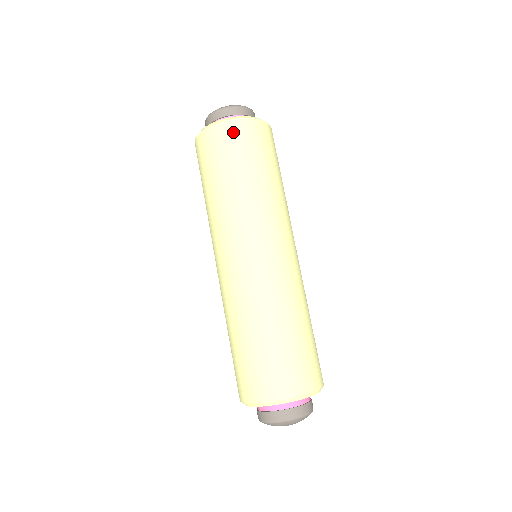
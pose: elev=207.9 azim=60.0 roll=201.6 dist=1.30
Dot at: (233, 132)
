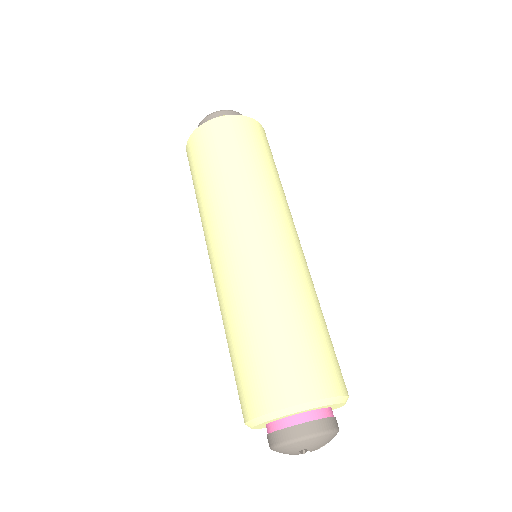
Dot at: (233, 125)
